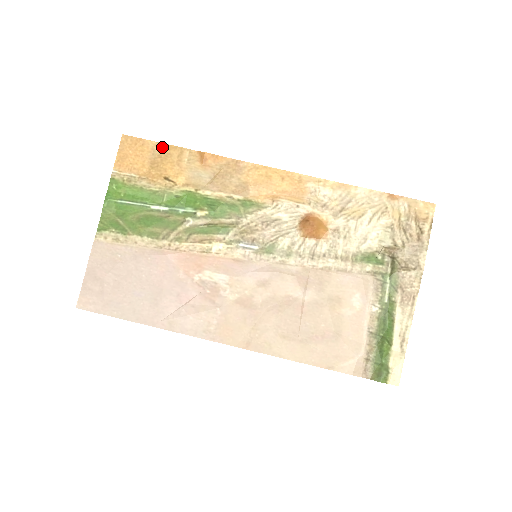
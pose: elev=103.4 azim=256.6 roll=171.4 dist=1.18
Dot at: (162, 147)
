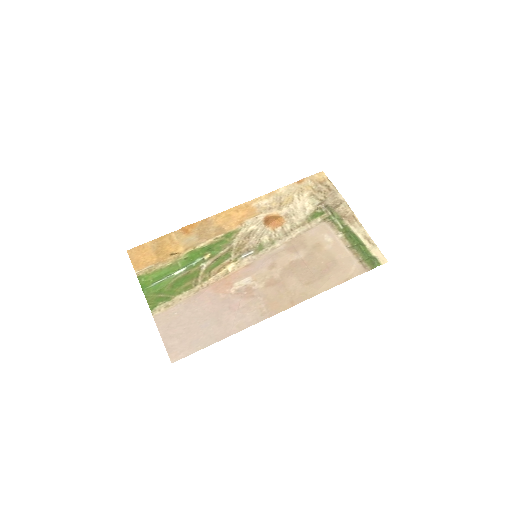
Dot at: (156, 241)
